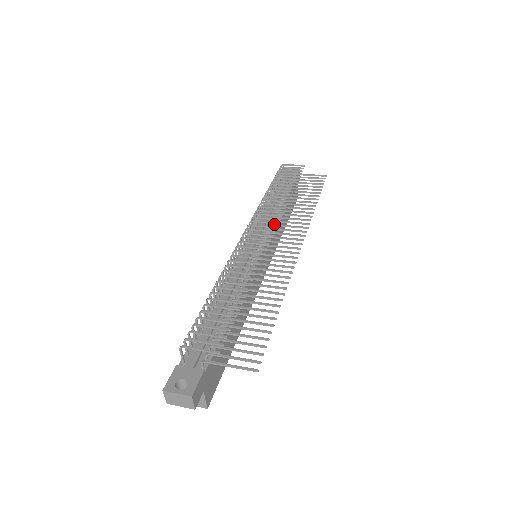
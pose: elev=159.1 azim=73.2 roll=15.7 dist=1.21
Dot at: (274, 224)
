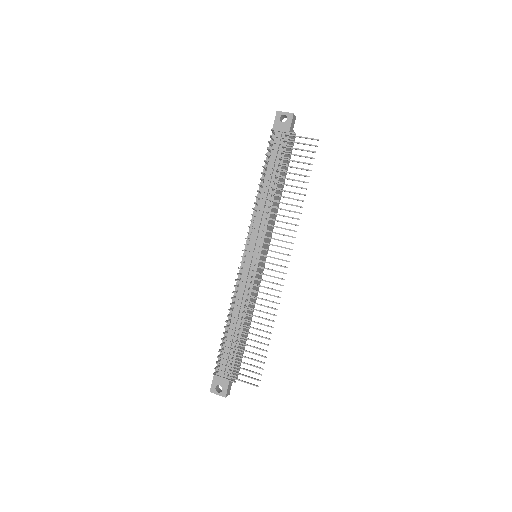
Dot at: occluded
